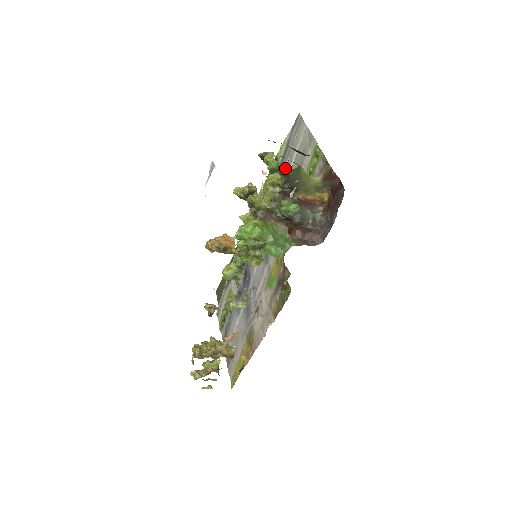
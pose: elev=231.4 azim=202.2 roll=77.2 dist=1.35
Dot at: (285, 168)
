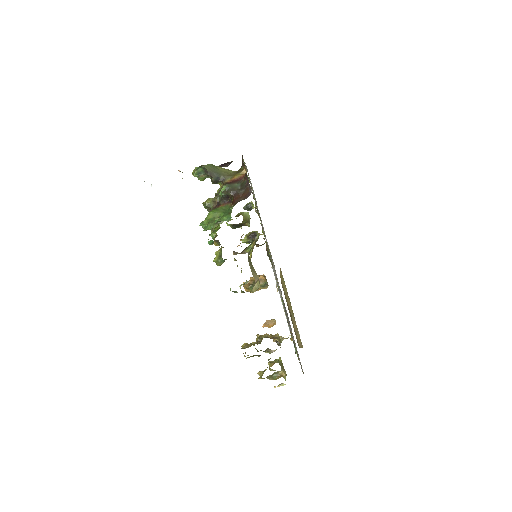
Dot at: (202, 168)
